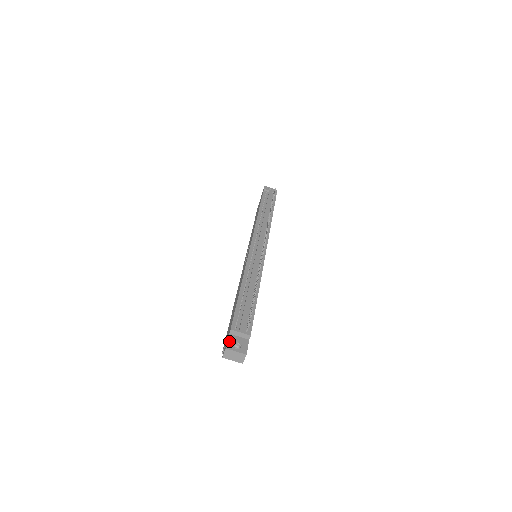
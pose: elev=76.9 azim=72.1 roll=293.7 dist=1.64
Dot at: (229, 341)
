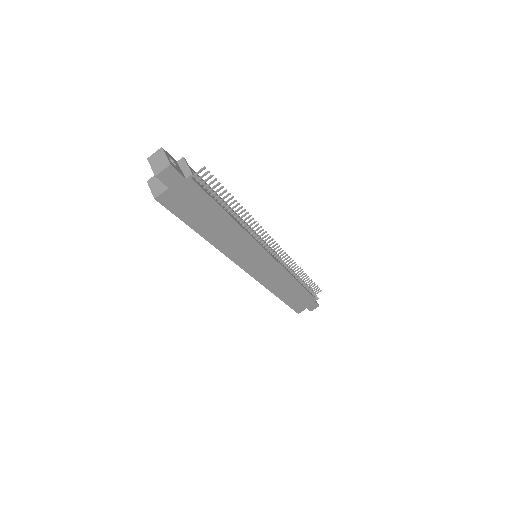
Dot at: (171, 156)
